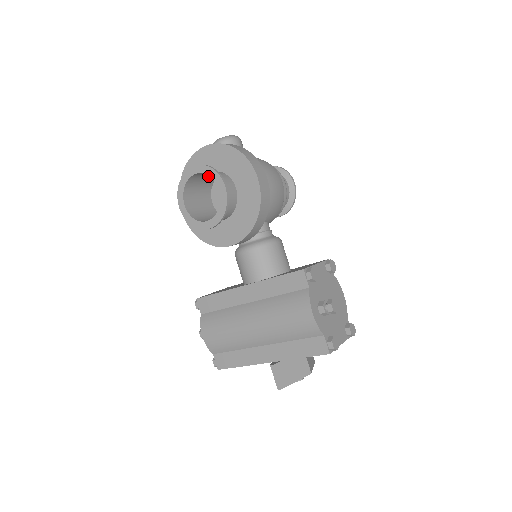
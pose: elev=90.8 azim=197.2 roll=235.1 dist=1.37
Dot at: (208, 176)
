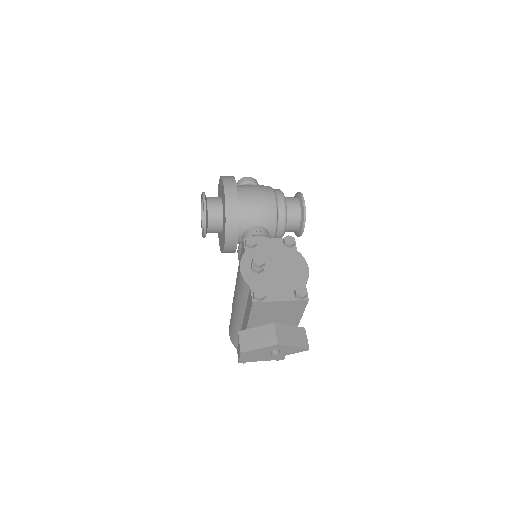
Dot at: occluded
